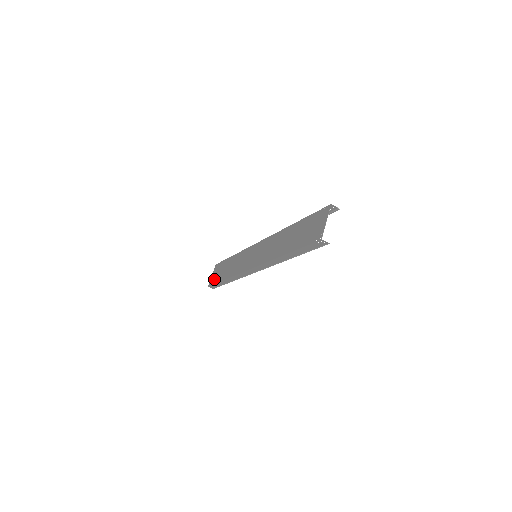
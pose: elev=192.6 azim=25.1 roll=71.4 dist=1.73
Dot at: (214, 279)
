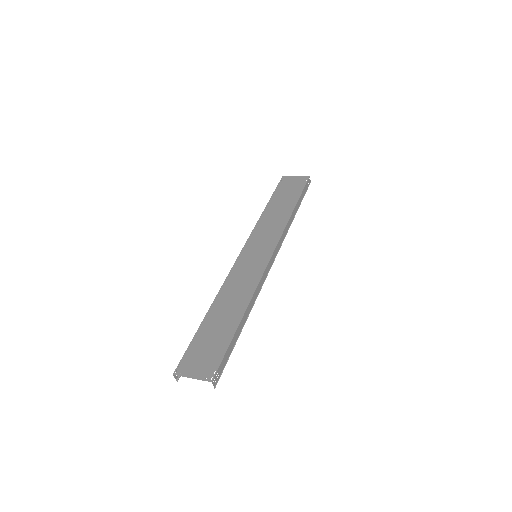
Dot at: (284, 185)
